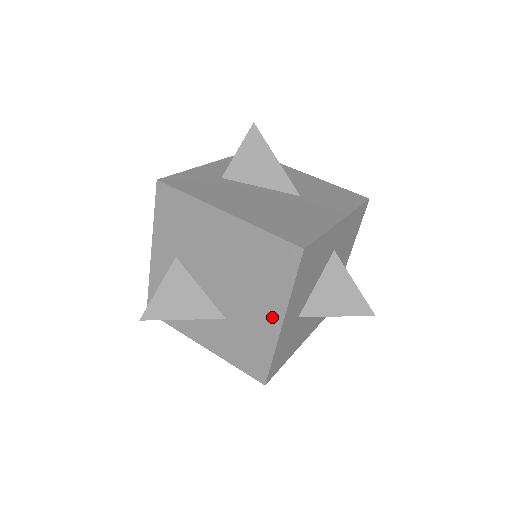
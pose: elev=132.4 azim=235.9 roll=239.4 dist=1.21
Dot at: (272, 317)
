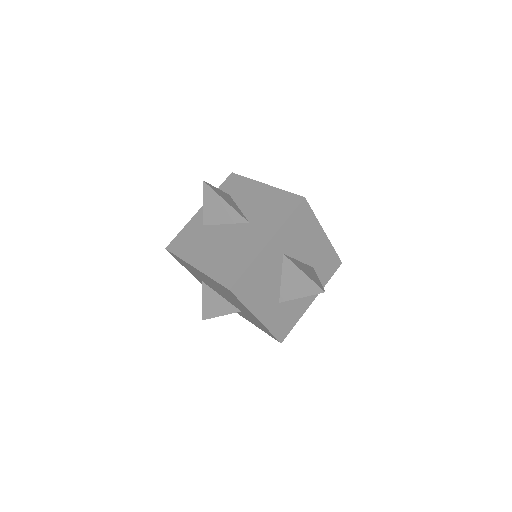
Dot at: (252, 315)
